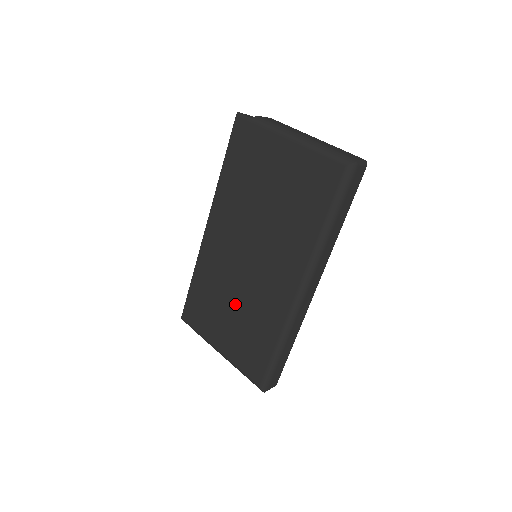
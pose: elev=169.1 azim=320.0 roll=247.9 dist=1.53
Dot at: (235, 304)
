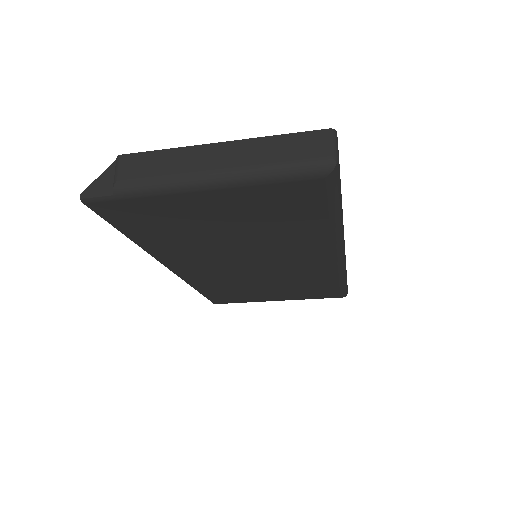
Dot at: (268, 284)
